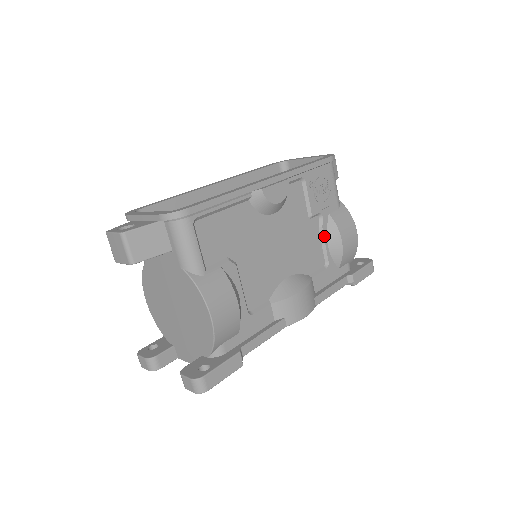
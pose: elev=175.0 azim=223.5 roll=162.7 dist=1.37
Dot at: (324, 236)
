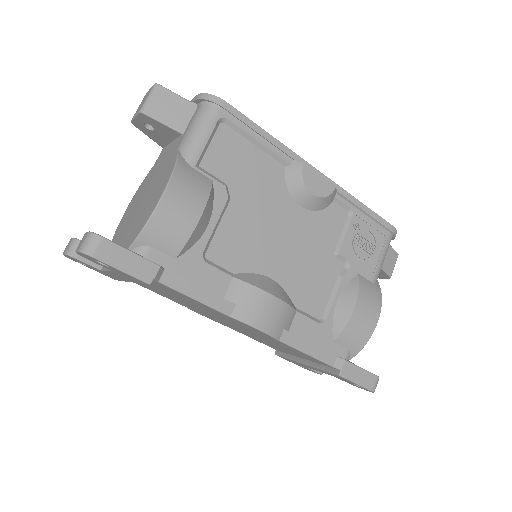
Dot at: (339, 288)
